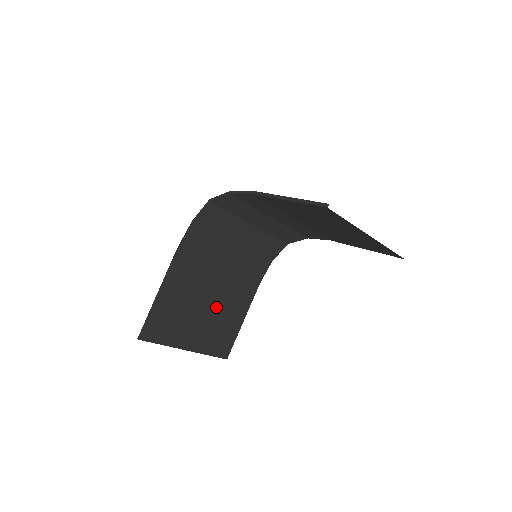
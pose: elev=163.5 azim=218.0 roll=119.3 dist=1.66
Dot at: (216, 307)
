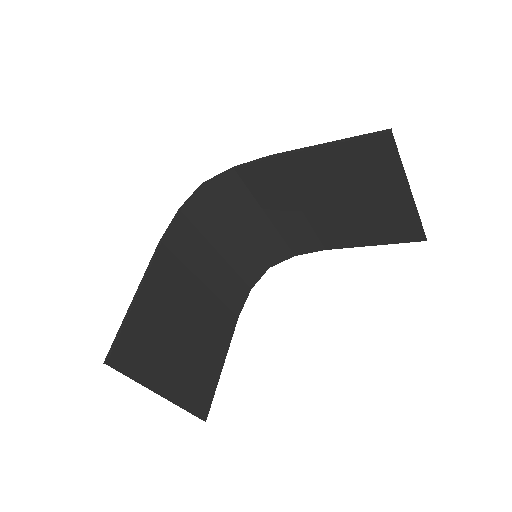
Dot at: (196, 337)
